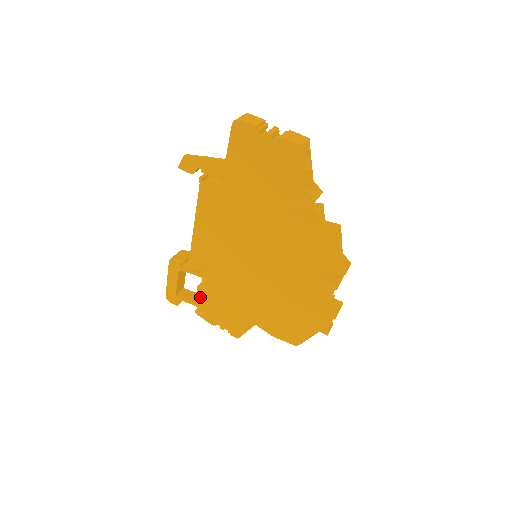
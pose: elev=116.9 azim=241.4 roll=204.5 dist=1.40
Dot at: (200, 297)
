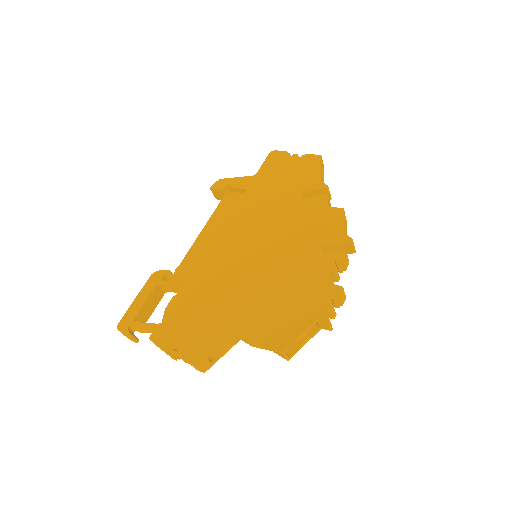
Dot at: (168, 312)
